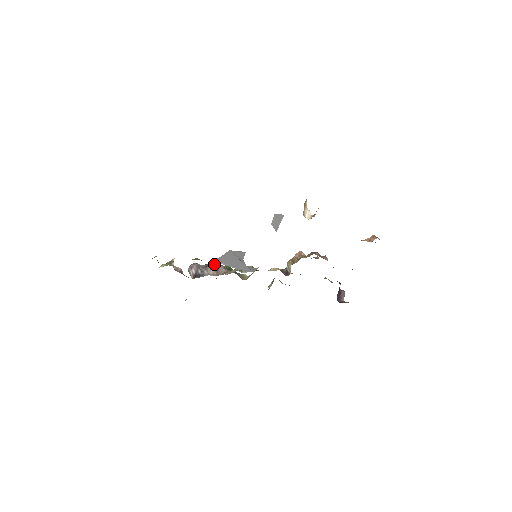
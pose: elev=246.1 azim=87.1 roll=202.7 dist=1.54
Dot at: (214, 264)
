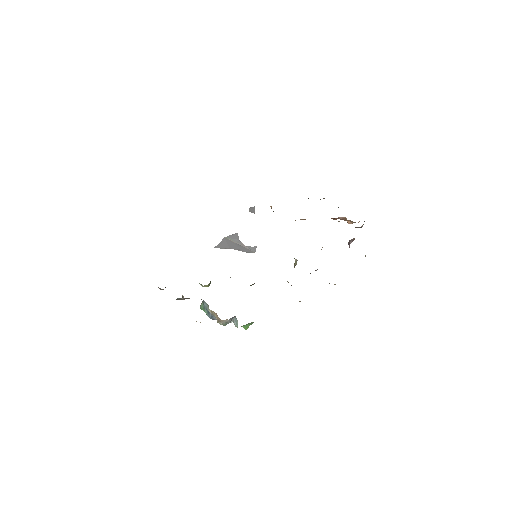
Dot at: occluded
